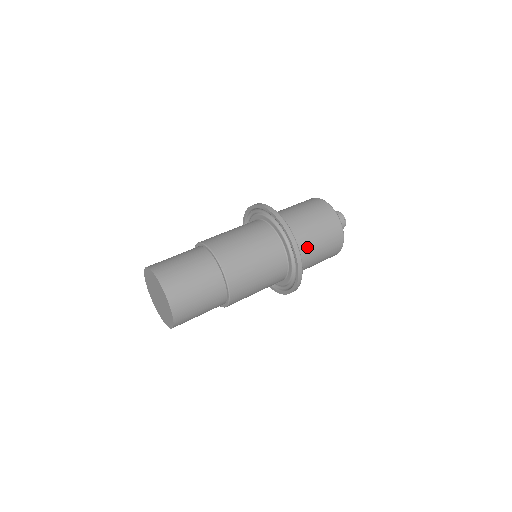
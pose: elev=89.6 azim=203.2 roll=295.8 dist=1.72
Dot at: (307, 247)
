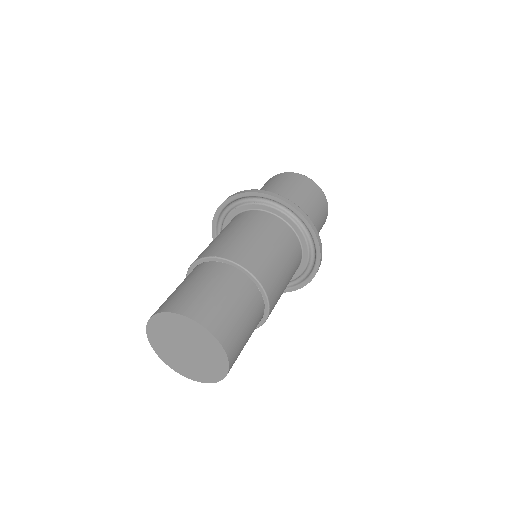
Dot at: occluded
